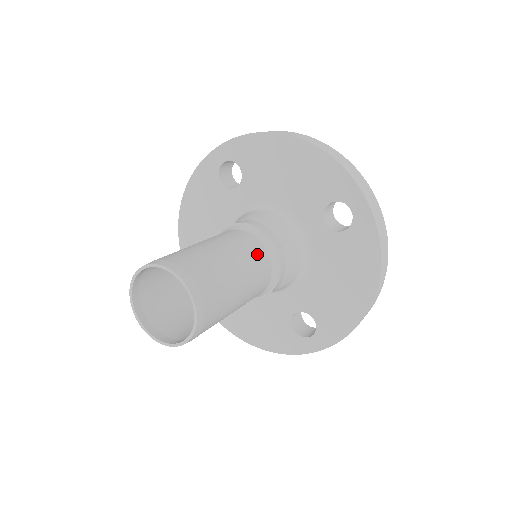
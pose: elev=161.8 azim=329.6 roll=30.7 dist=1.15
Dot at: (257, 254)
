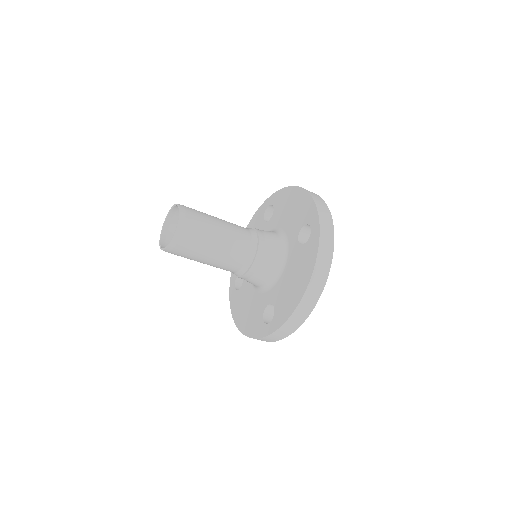
Dot at: (242, 235)
